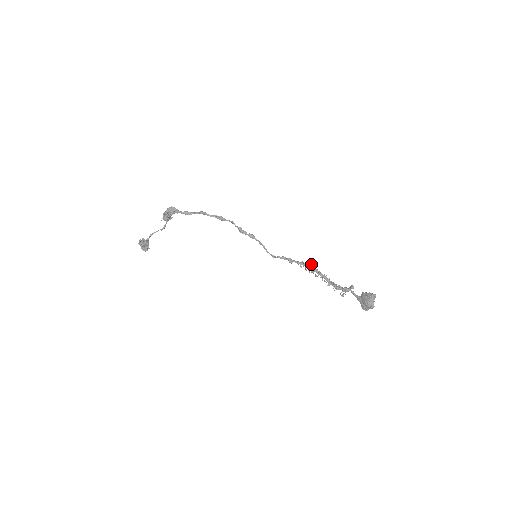
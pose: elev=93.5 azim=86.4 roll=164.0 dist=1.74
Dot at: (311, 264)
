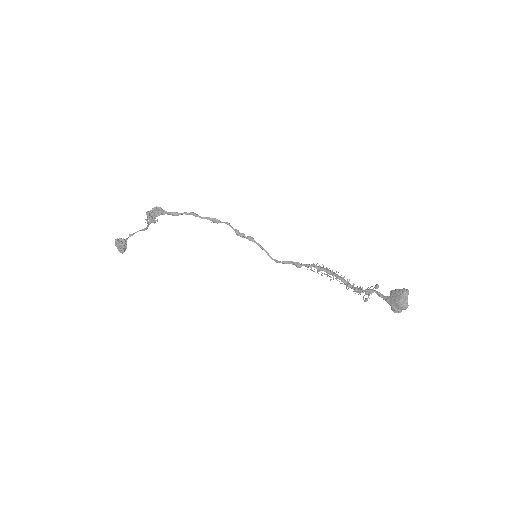
Dot at: occluded
